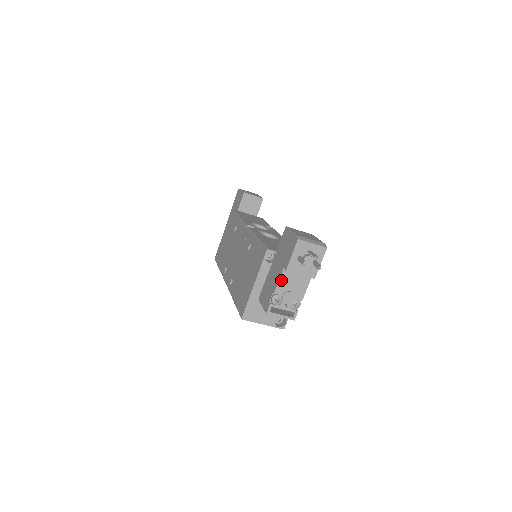
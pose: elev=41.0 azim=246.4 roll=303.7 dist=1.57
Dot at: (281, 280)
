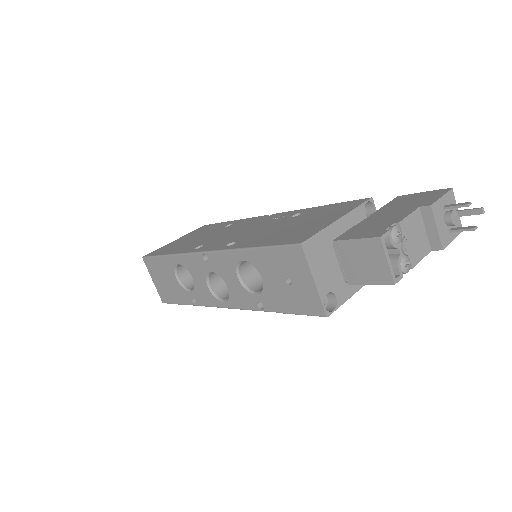
Dot at: (411, 217)
